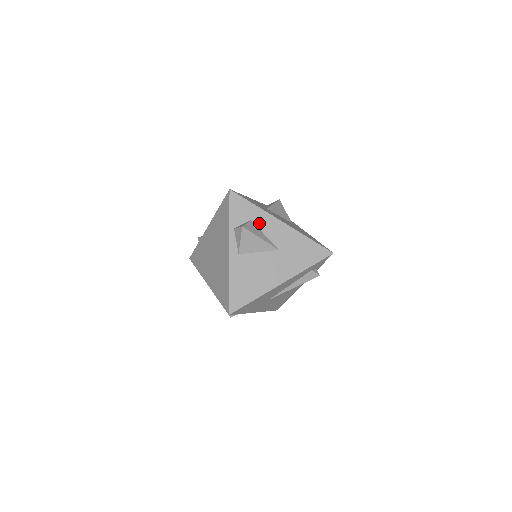
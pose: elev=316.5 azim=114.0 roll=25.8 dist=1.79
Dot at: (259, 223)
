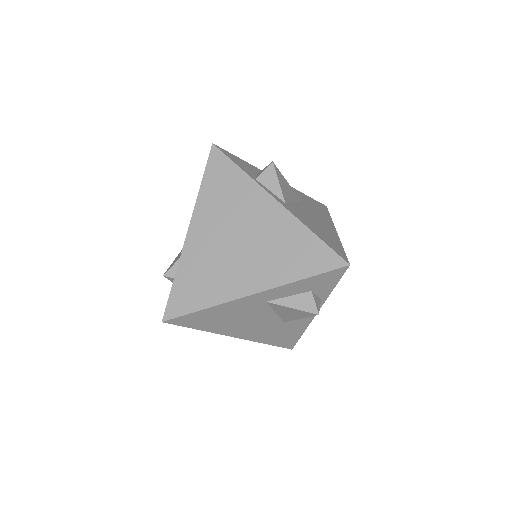
Dot at: occluded
